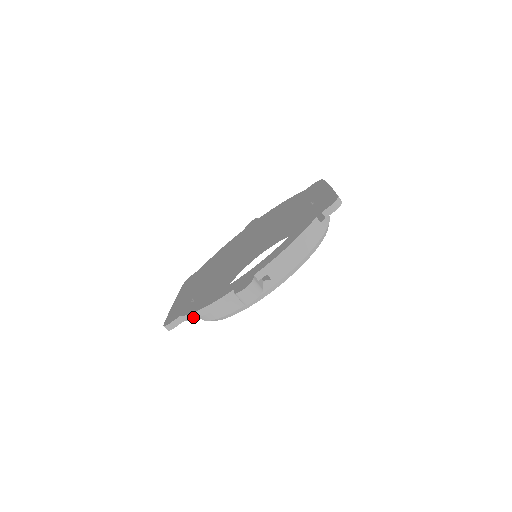
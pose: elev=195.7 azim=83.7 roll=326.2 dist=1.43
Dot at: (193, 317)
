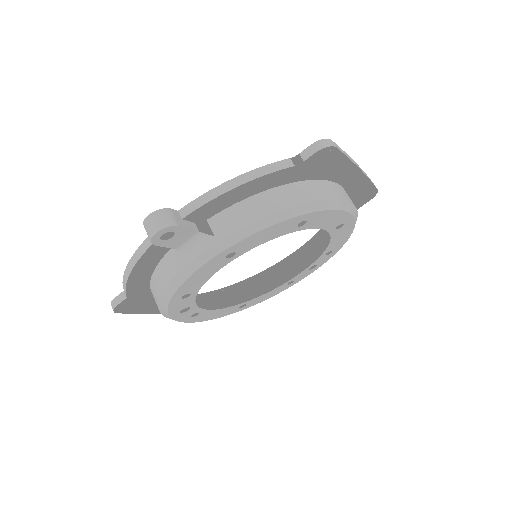
Dot at: (125, 282)
